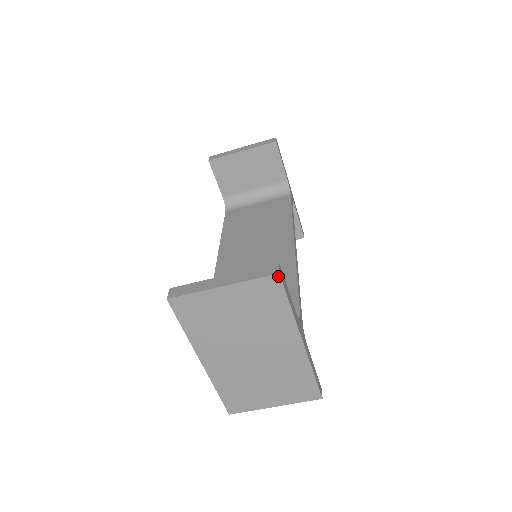
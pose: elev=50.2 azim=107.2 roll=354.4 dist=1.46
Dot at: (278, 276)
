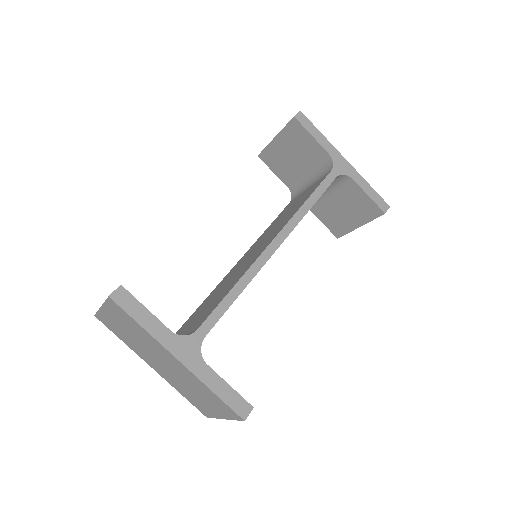
Dot at: (110, 299)
